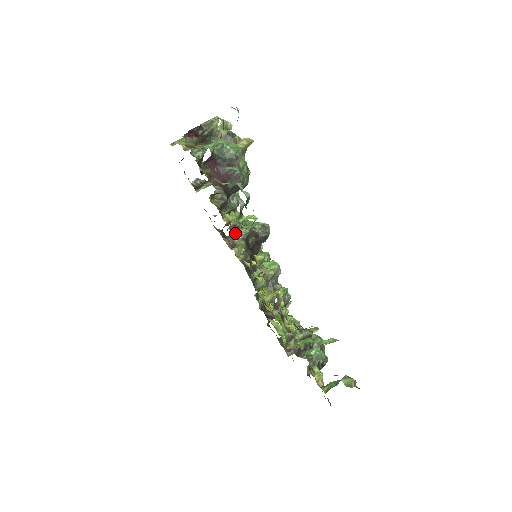
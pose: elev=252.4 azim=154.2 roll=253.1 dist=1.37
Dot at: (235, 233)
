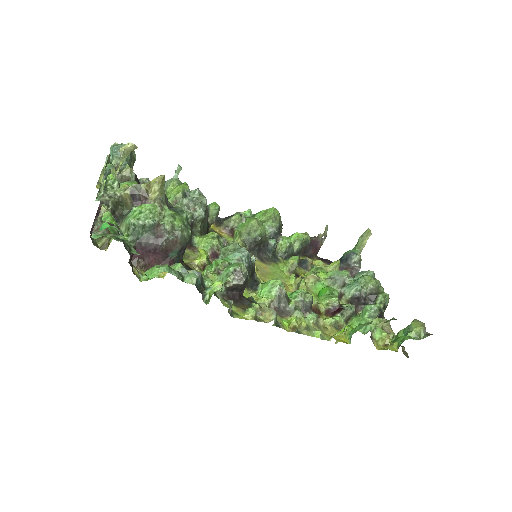
Dot at: occluded
